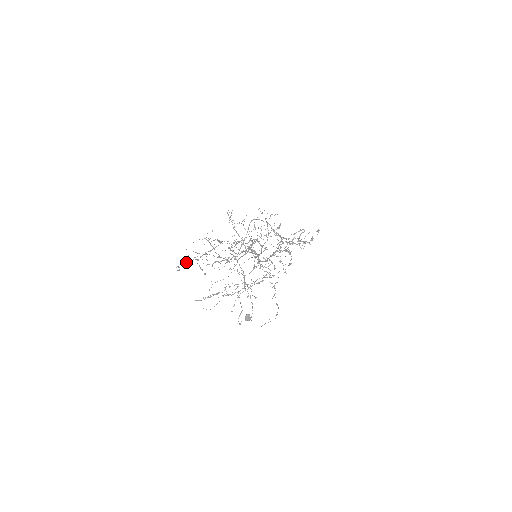
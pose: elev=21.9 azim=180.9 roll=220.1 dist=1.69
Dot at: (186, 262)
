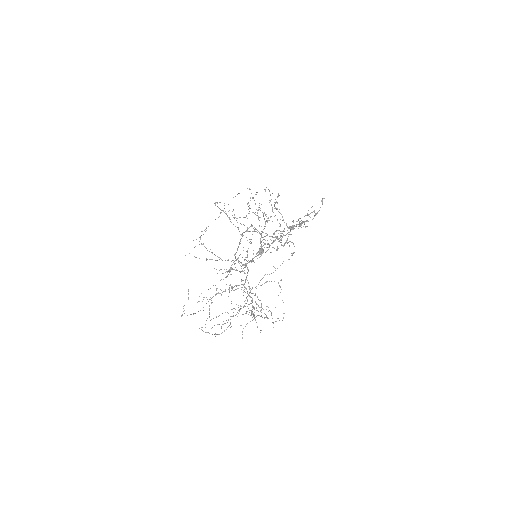
Dot at: (188, 299)
